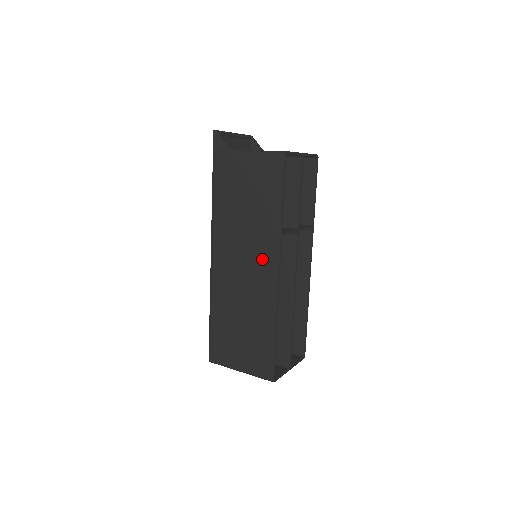
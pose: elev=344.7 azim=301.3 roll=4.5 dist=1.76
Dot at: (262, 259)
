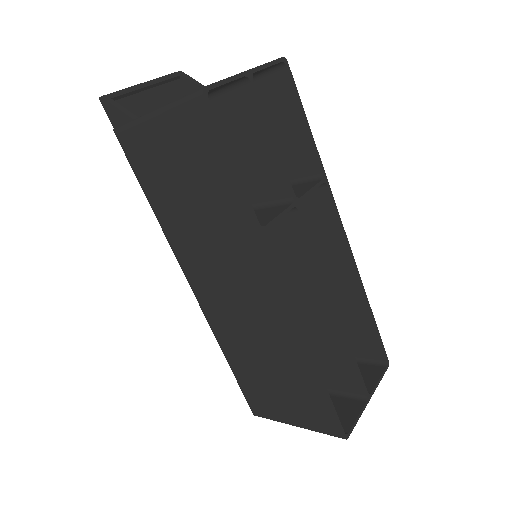
Dot at: (252, 276)
